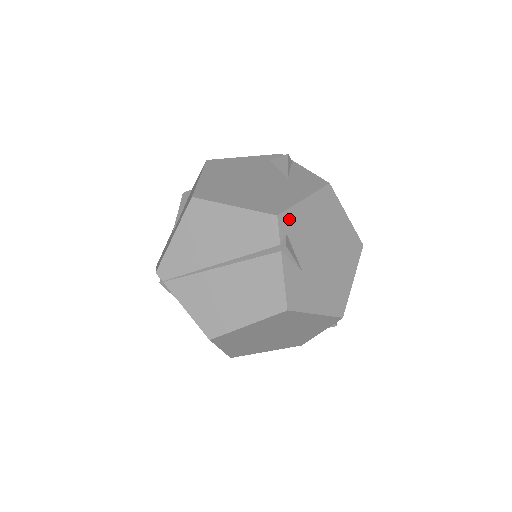
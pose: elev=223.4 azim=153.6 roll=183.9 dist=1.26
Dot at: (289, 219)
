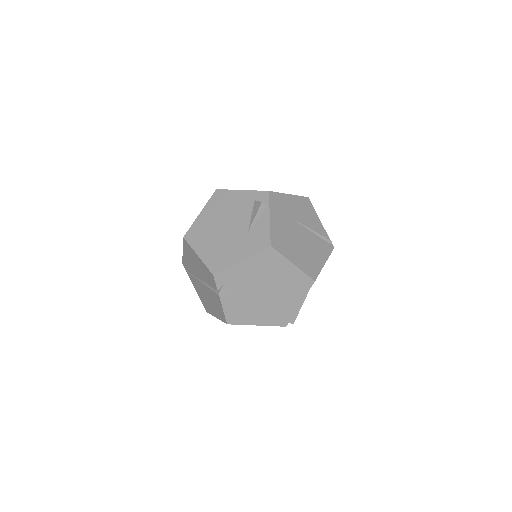
Dot at: (225, 275)
